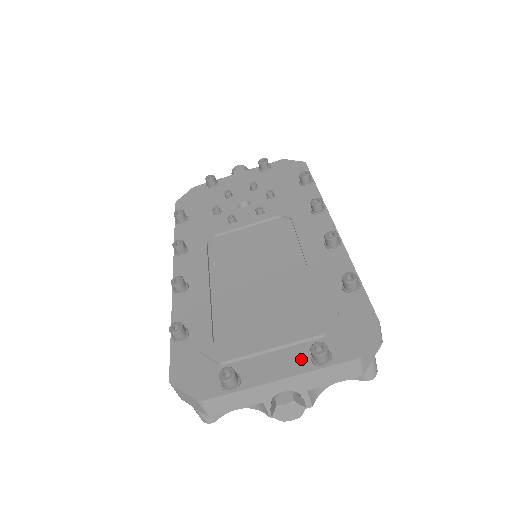
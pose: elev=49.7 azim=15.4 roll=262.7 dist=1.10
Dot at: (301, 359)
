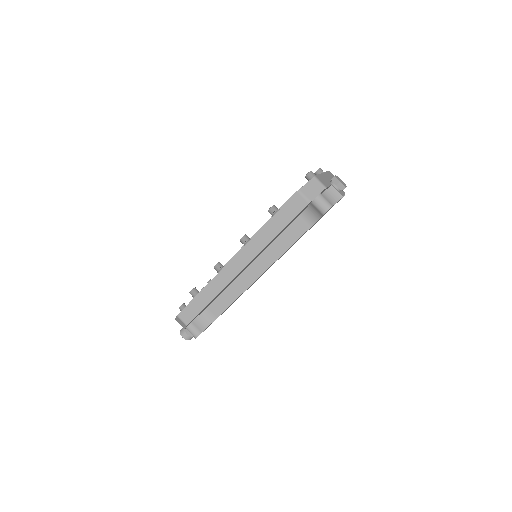
Dot at: occluded
